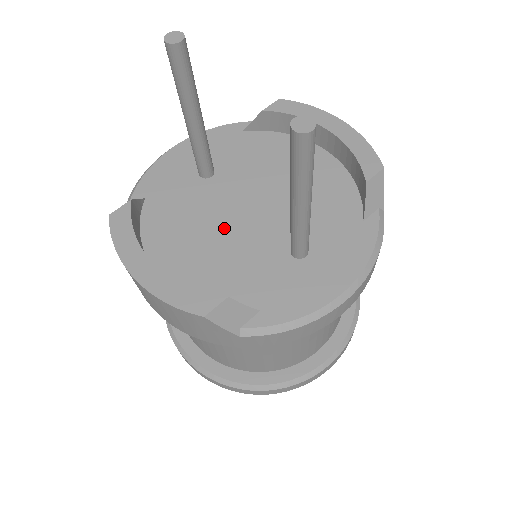
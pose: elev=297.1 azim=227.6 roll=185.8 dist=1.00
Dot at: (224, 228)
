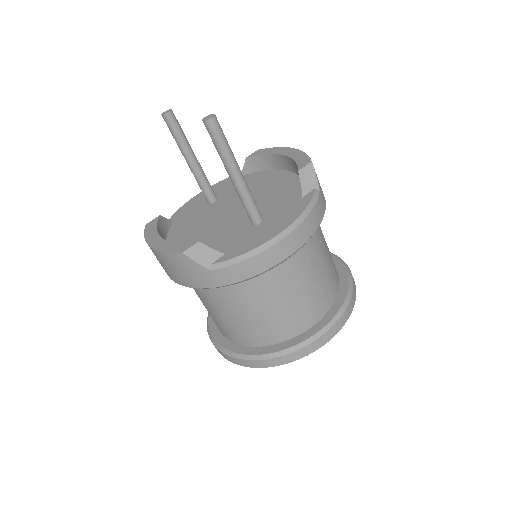
Dot at: (215, 222)
